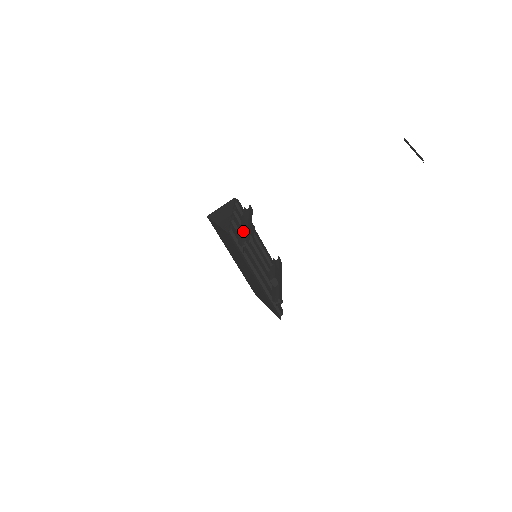
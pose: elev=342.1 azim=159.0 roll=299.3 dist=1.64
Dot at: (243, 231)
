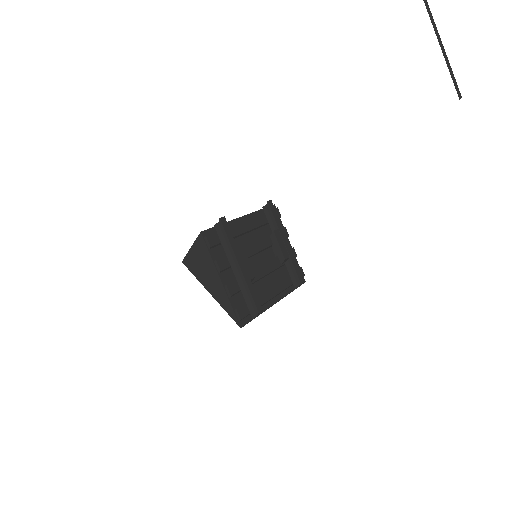
Dot at: (242, 282)
